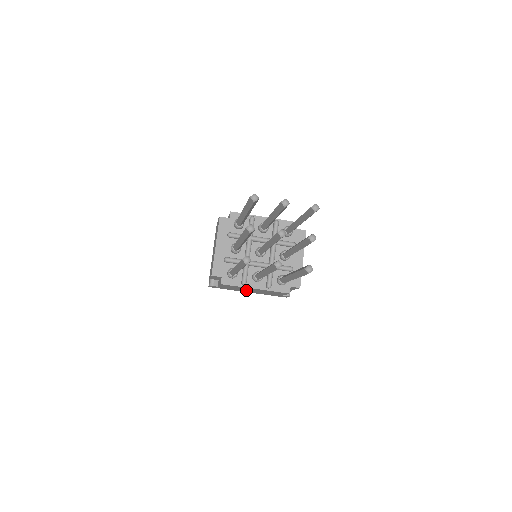
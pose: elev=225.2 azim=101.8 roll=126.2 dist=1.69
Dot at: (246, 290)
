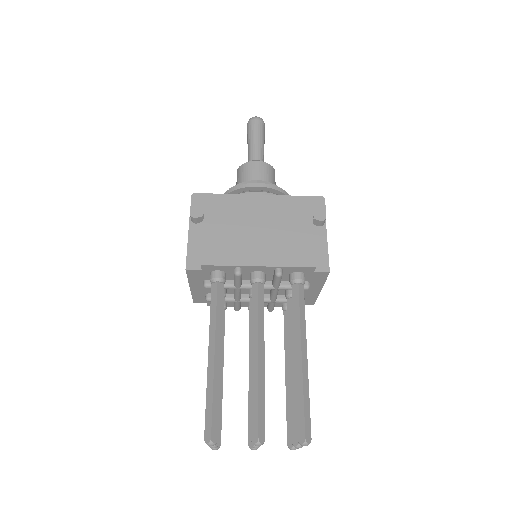
Dot at: occluded
